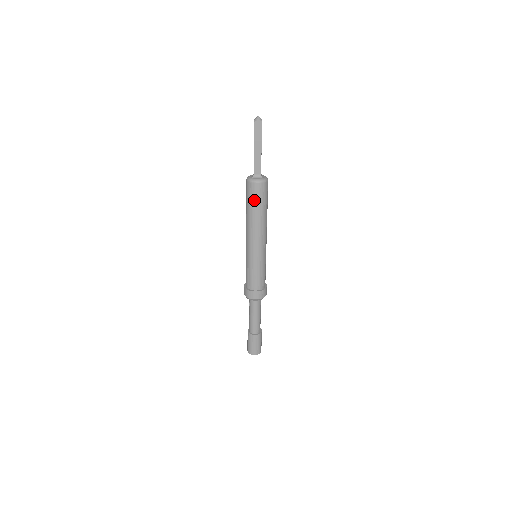
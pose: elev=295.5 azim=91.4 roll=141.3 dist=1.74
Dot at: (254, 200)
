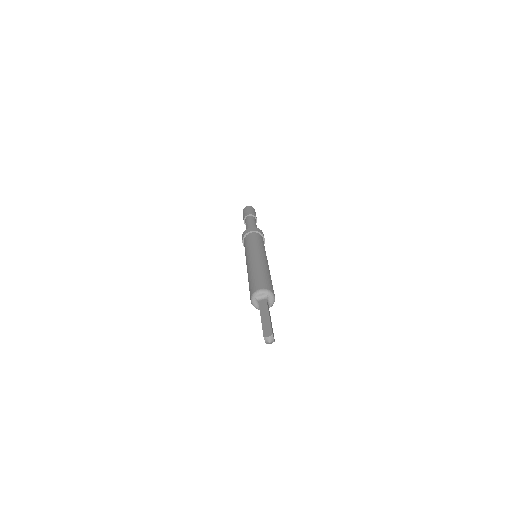
Dot at: occluded
